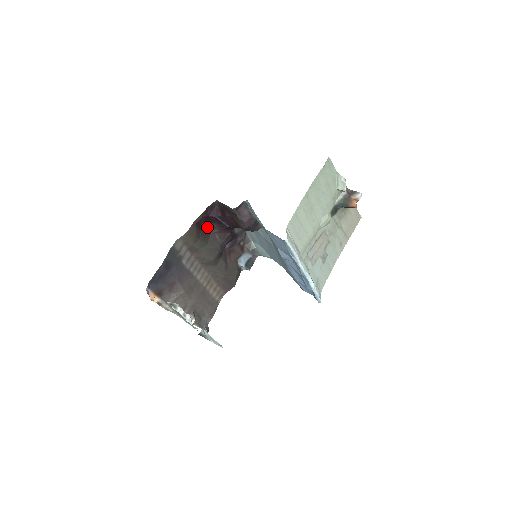
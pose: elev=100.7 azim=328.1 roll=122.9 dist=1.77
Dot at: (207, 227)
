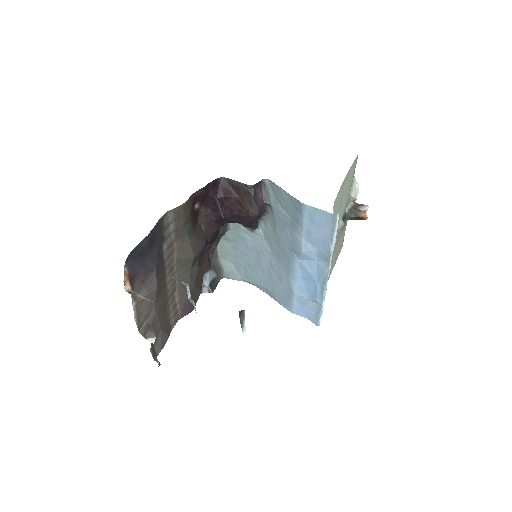
Dot at: (197, 211)
